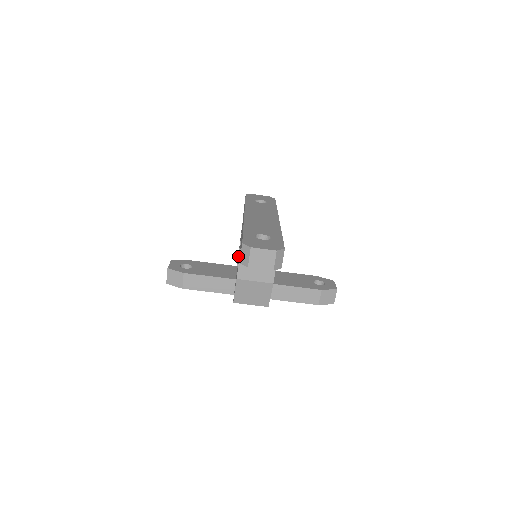
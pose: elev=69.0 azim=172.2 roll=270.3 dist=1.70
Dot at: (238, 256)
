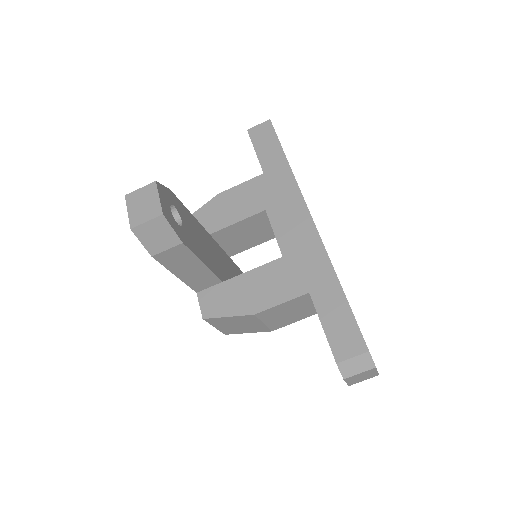
Dot at: (226, 227)
